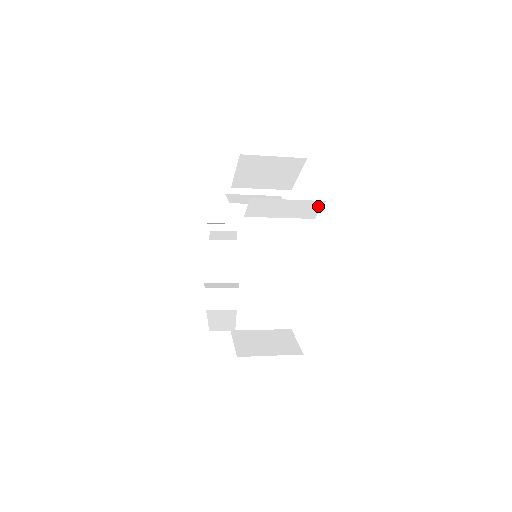
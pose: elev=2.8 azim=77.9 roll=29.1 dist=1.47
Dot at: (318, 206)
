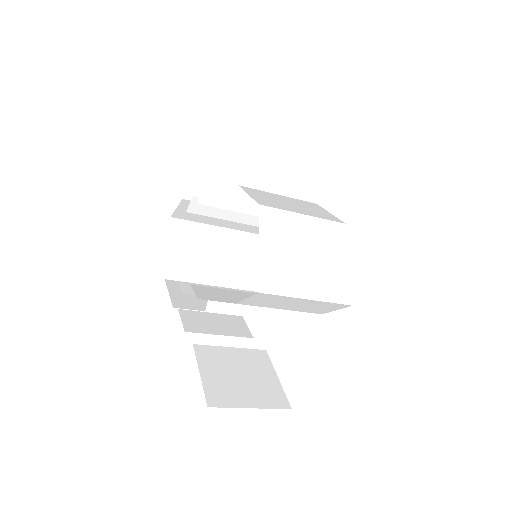
Dot at: (343, 126)
